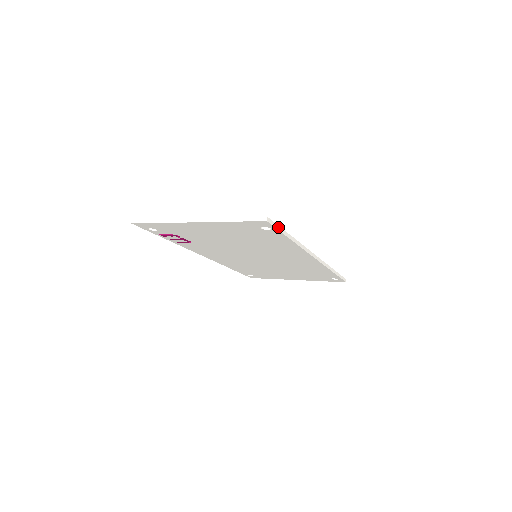
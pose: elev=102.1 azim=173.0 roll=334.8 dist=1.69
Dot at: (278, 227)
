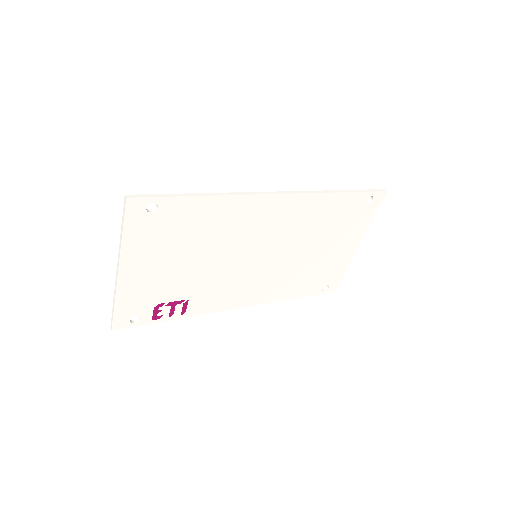
Dot at: (158, 195)
